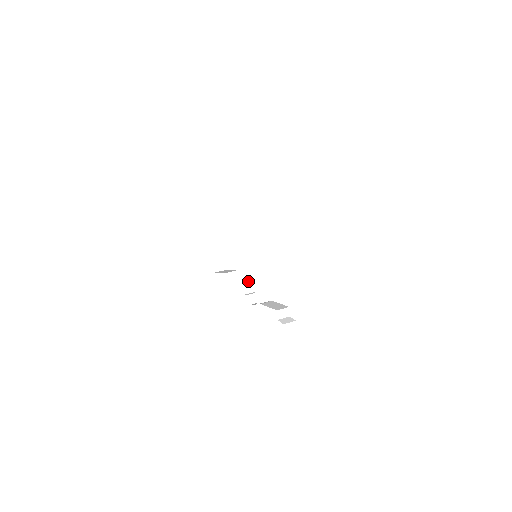
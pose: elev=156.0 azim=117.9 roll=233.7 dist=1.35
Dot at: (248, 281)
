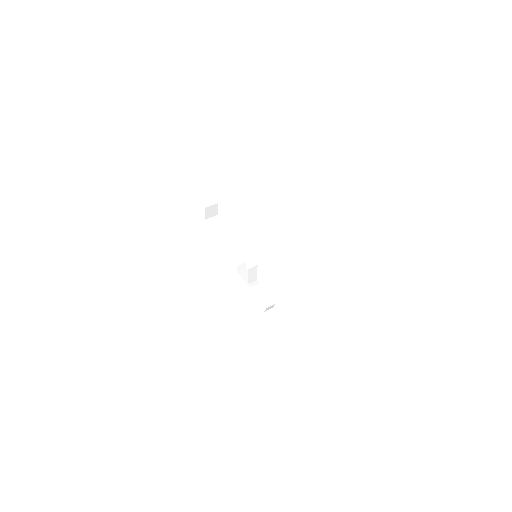
Dot at: (240, 250)
